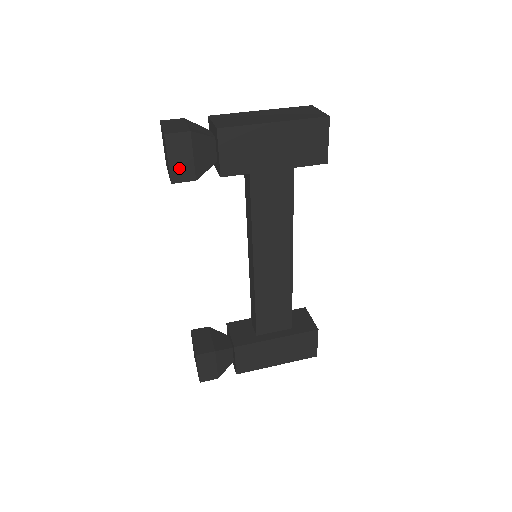
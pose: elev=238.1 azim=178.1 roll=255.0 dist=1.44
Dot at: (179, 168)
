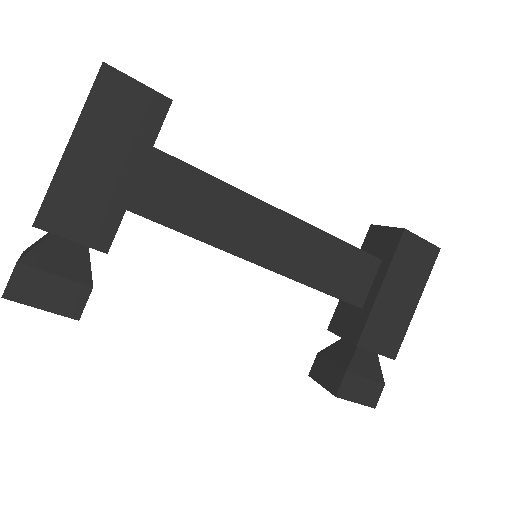
Dot at: (62, 301)
